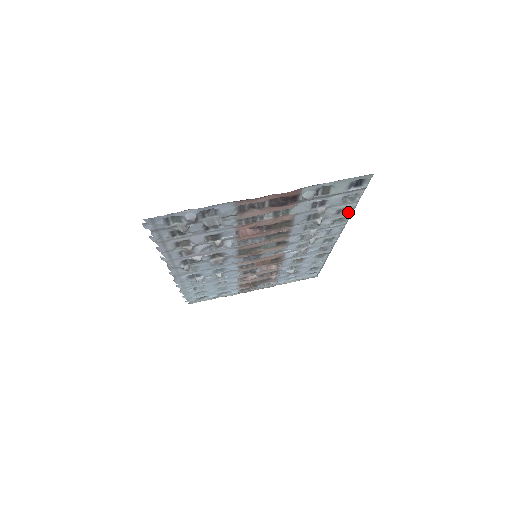
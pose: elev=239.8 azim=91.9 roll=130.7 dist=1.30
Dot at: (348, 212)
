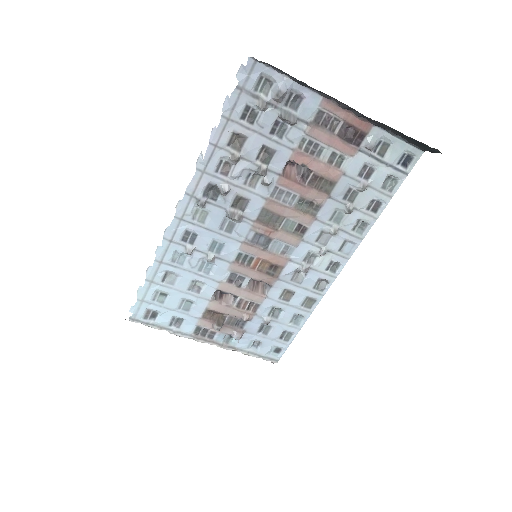
Dot at: (375, 214)
